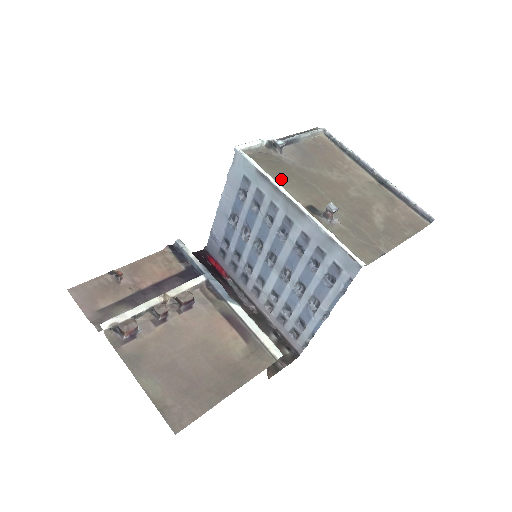
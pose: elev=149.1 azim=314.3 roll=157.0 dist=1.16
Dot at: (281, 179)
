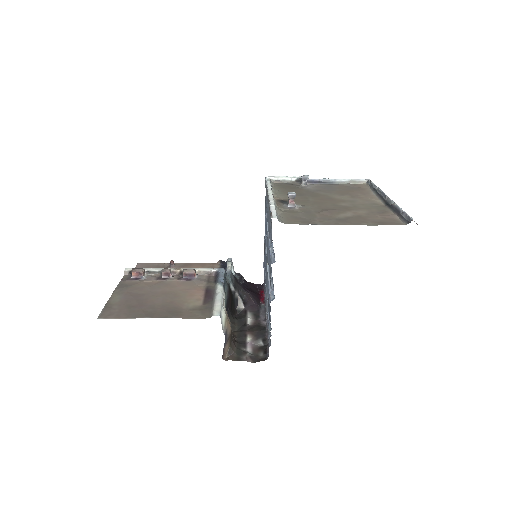
Dot at: (283, 191)
